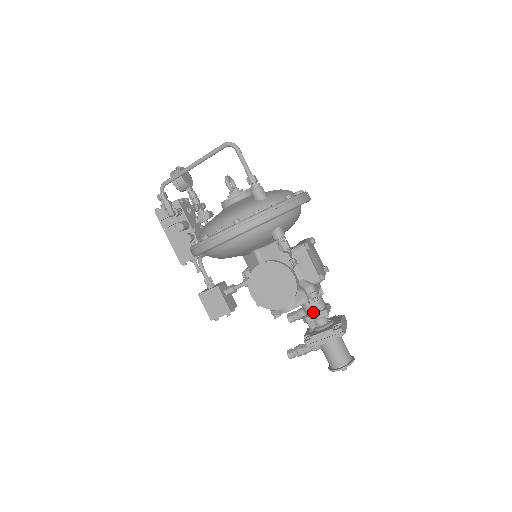
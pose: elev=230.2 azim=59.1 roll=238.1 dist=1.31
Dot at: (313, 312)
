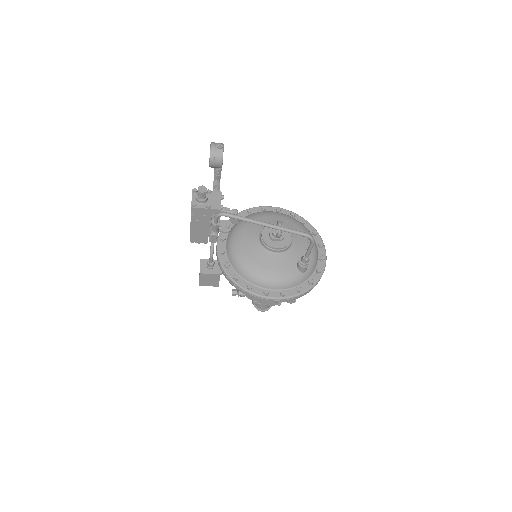
Dot at: occluded
